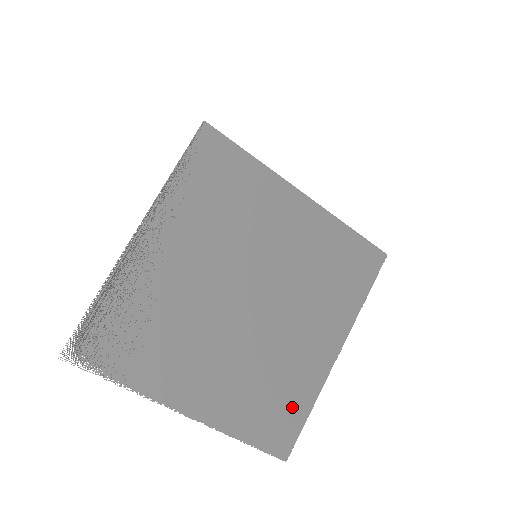
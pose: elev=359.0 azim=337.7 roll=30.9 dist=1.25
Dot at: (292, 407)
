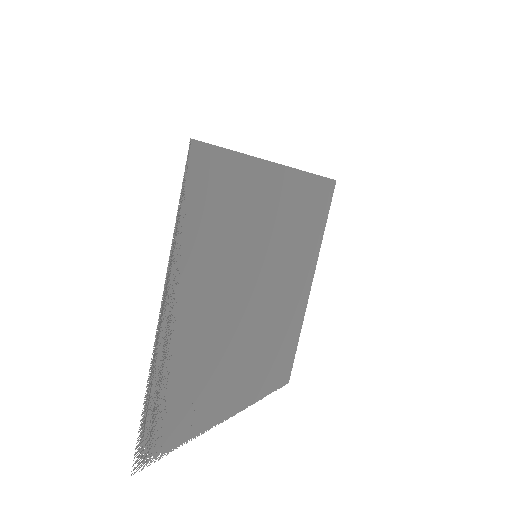
Dot at: (289, 347)
